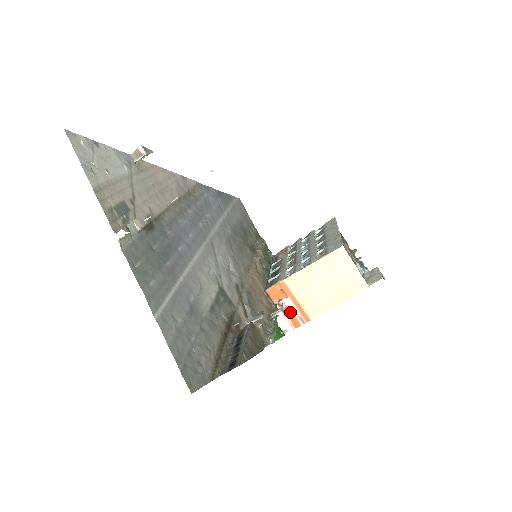
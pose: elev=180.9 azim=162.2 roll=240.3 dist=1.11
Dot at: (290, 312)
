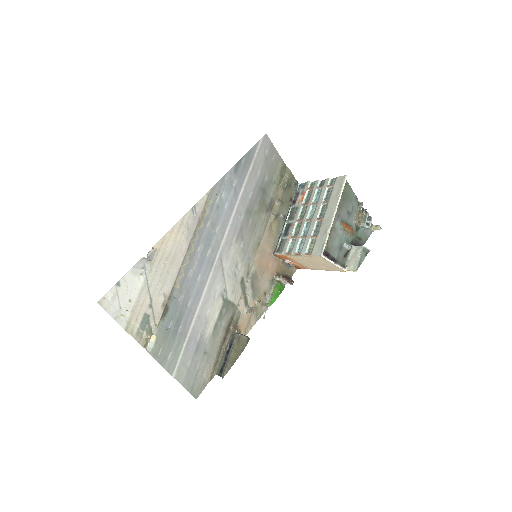
Dot at: (294, 264)
